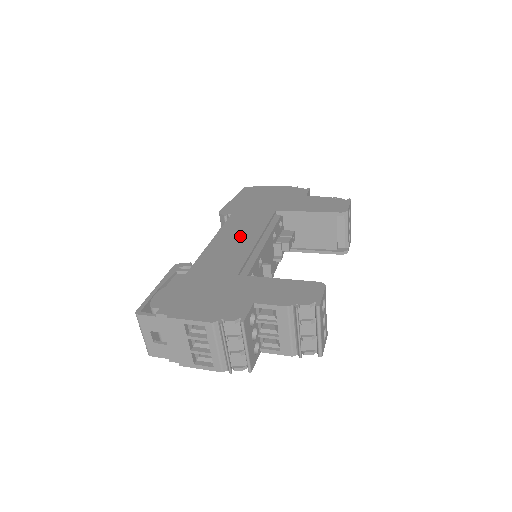
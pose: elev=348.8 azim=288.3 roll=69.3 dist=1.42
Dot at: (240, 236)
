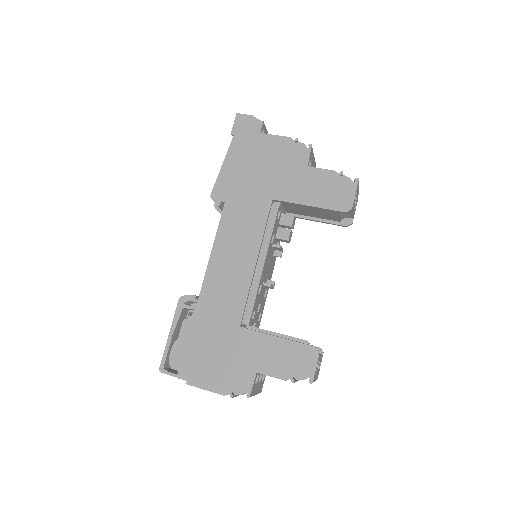
Dot at: (237, 254)
